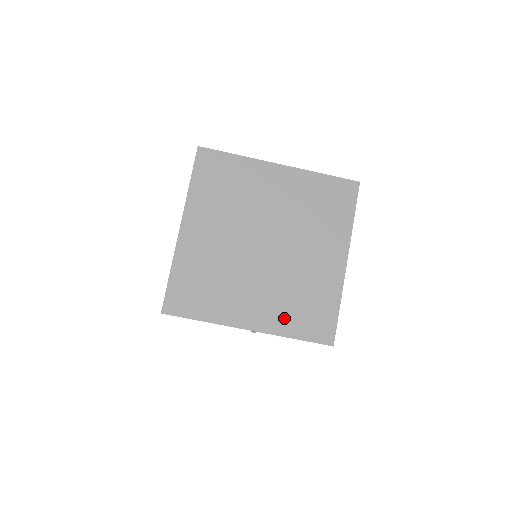
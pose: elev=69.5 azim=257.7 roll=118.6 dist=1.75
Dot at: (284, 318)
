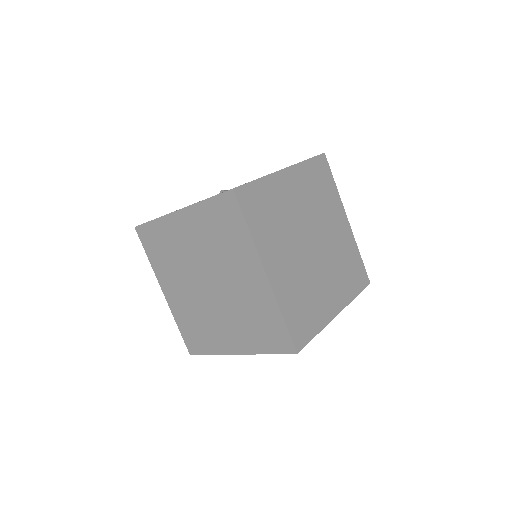
Dot at: (252, 339)
